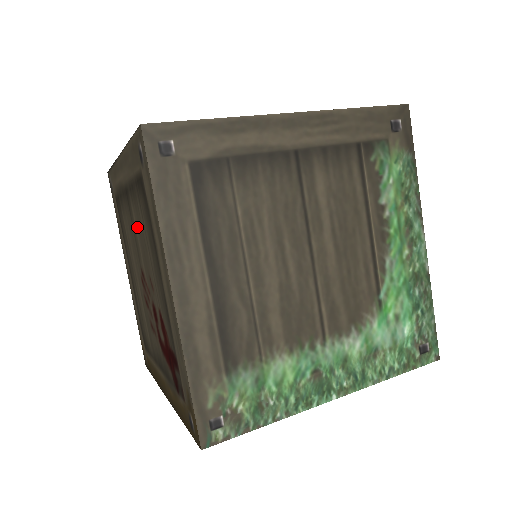
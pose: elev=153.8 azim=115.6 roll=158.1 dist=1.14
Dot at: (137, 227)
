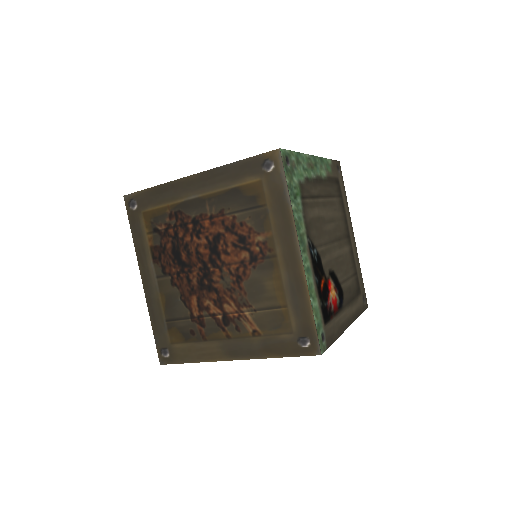
Dot at: occluded
